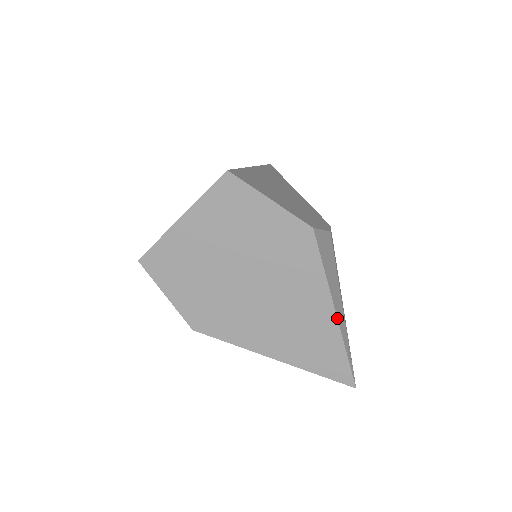
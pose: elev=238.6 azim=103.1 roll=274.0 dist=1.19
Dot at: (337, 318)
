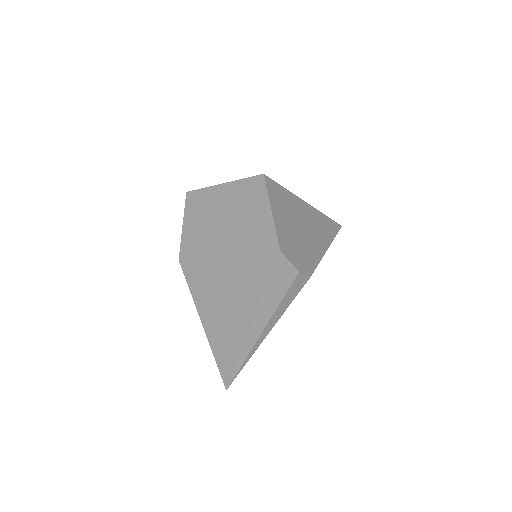
Dot at: (251, 327)
